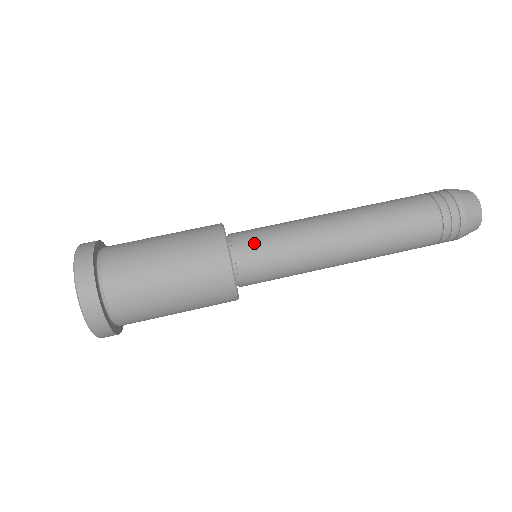
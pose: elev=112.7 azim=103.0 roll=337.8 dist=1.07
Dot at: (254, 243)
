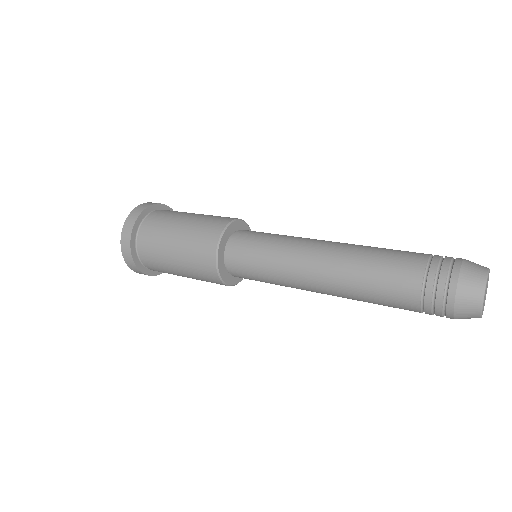
Dot at: occluded
